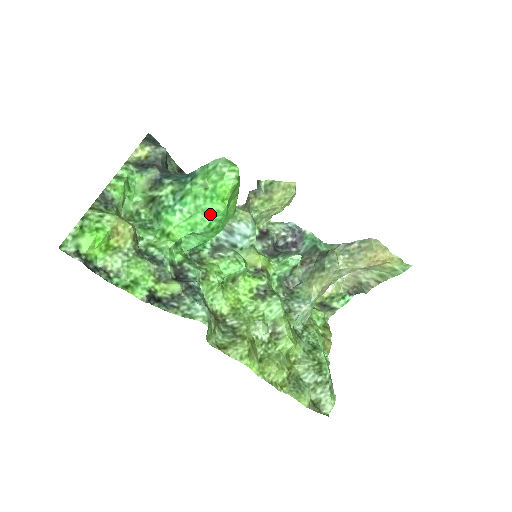
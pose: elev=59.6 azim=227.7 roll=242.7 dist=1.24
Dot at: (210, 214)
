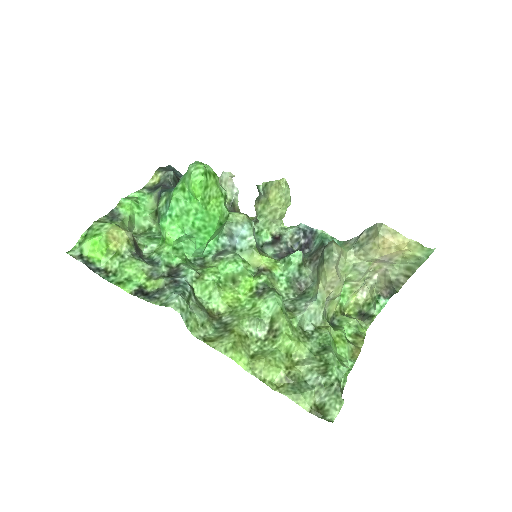
Dot at: (192, 214)
